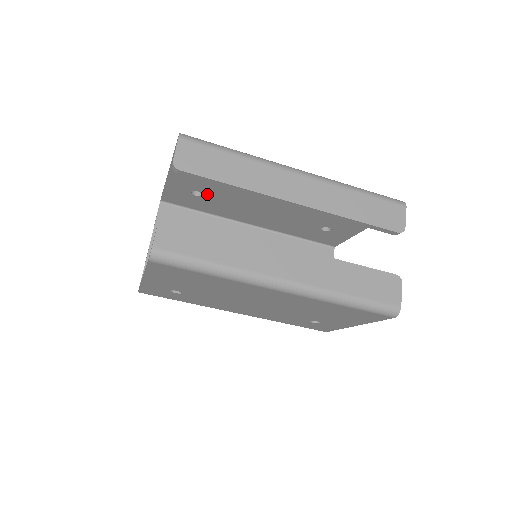
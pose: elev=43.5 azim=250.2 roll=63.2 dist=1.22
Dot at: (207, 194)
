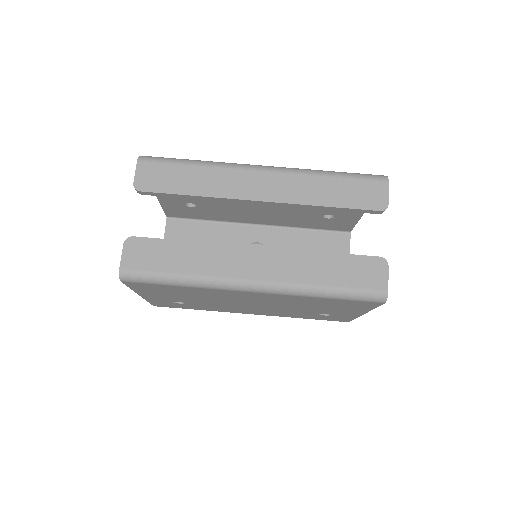
Dot at: (199, 204)
